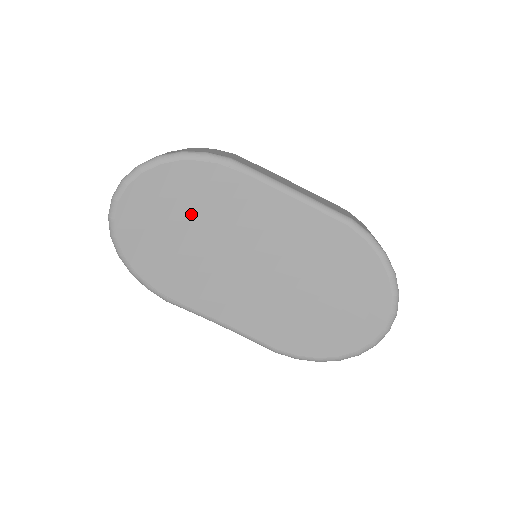
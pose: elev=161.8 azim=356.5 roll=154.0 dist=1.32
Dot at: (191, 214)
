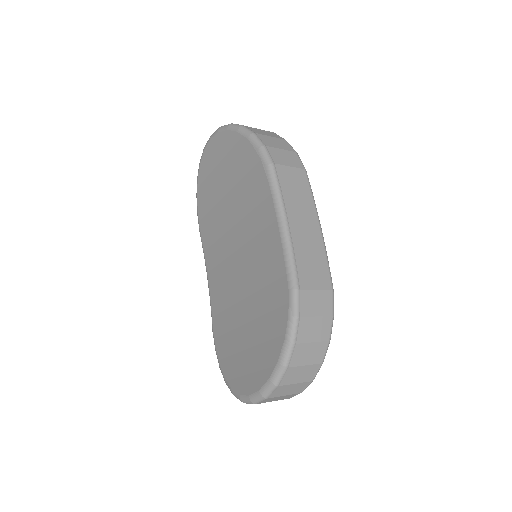
Dot at: (233, 183)
